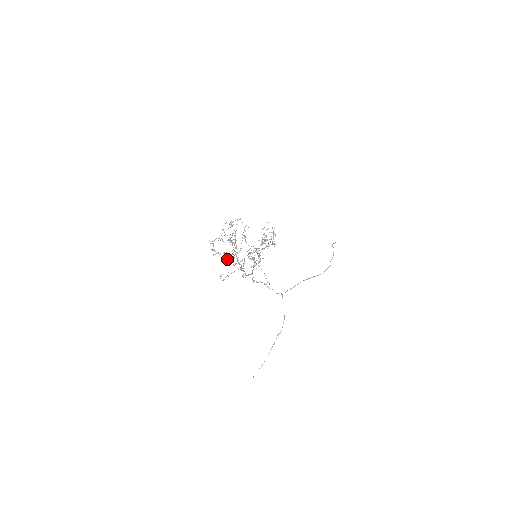
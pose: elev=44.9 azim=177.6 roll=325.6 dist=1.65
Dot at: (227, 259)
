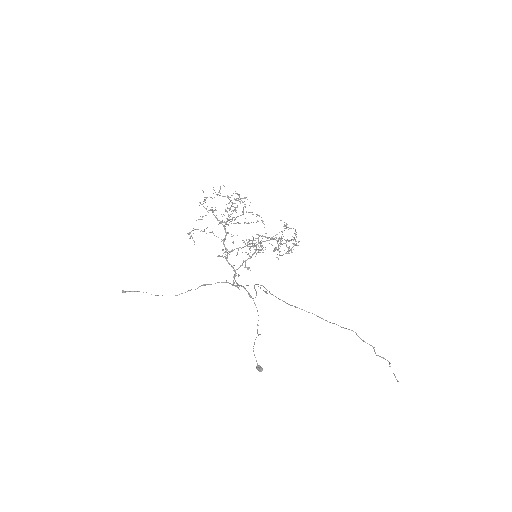
Dot at: occluded
